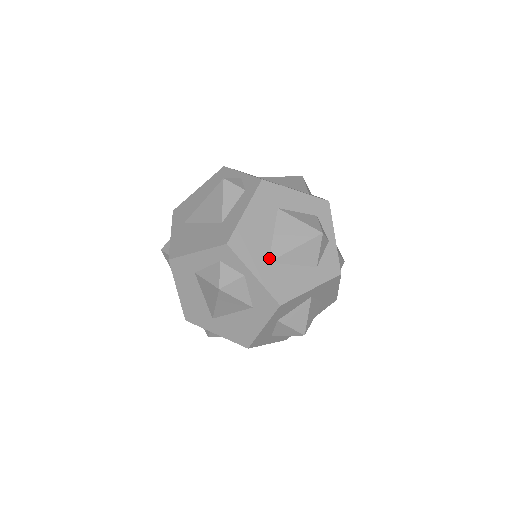
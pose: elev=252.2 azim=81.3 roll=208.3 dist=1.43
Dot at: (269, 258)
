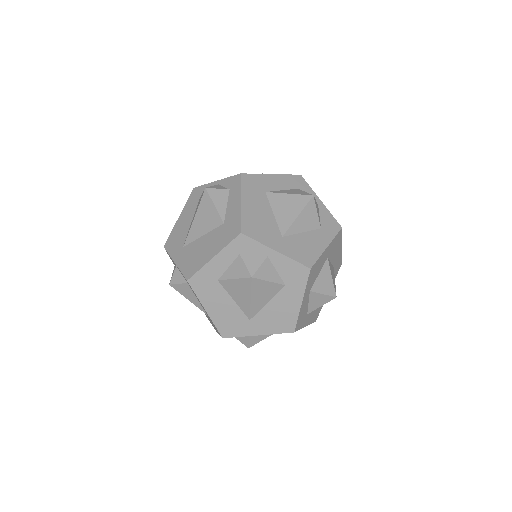
Dot at: (280, 233)
